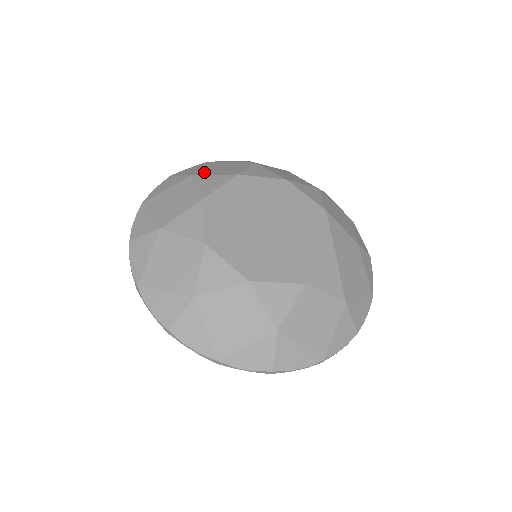
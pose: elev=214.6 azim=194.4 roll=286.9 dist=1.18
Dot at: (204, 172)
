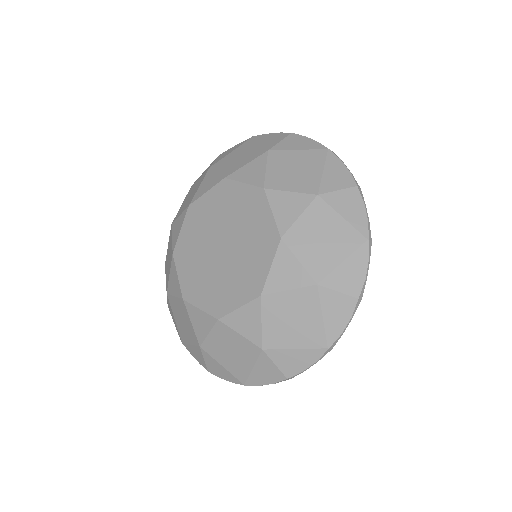
Dot at: (220, 164)
